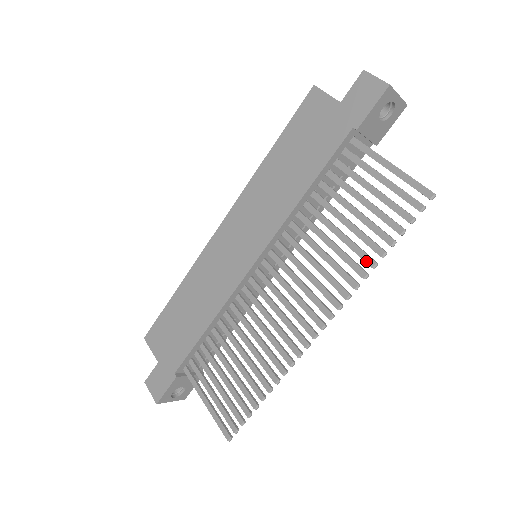
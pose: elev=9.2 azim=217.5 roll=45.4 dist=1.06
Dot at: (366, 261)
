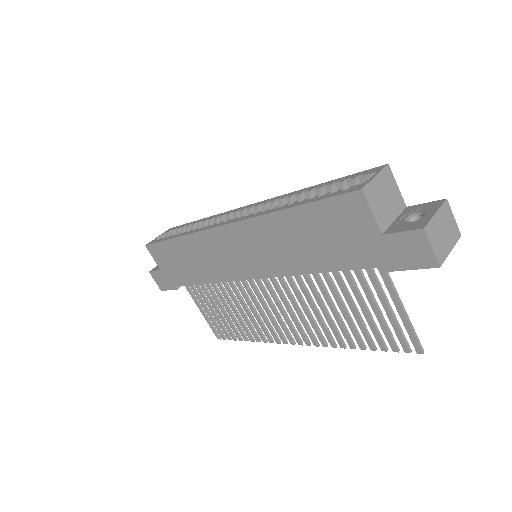
Dot at: (348, 342)
